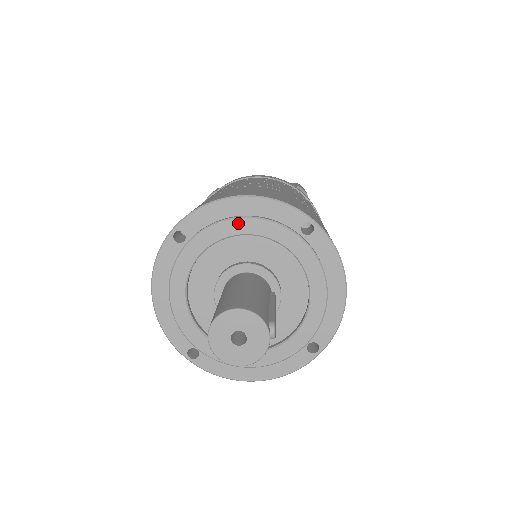
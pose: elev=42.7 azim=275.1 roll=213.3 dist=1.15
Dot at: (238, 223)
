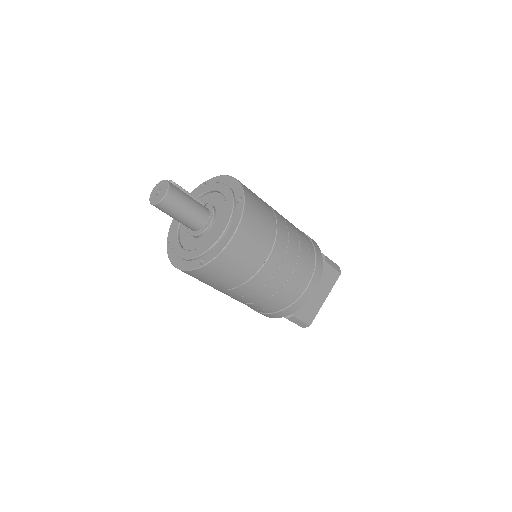
Dot at: occluded
